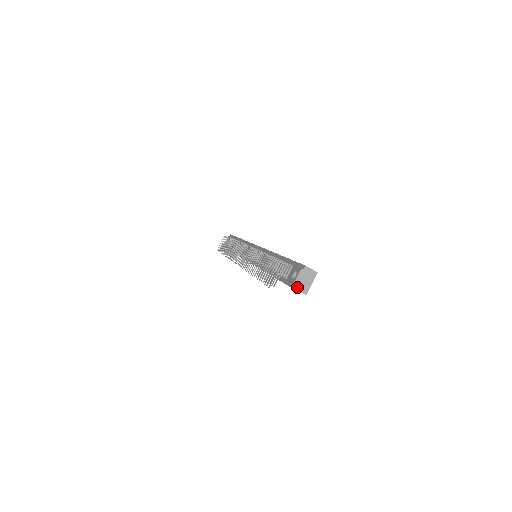
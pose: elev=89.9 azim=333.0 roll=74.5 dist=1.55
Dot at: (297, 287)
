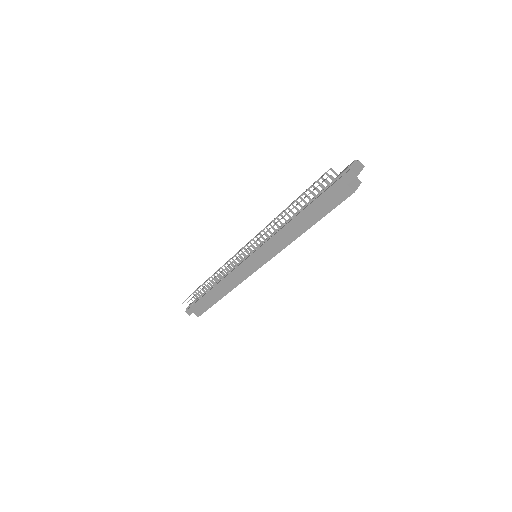
Dot at: (353, 169)
